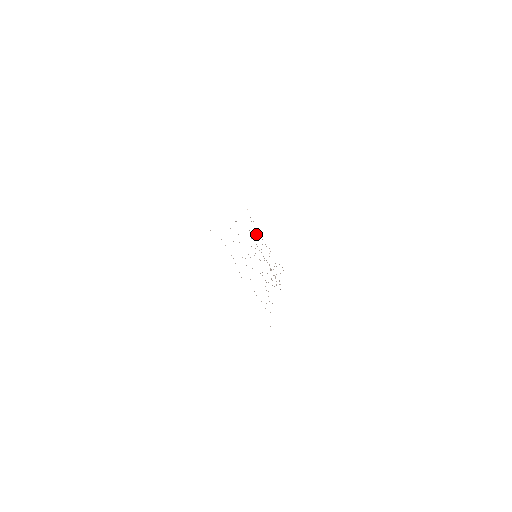
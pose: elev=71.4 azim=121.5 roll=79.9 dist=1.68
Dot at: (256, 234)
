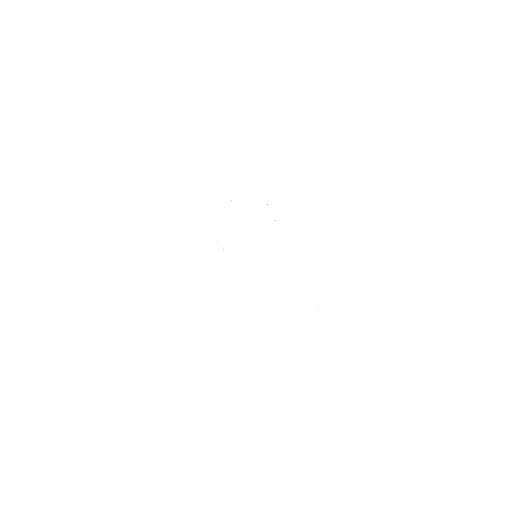
Dot at: occluded
